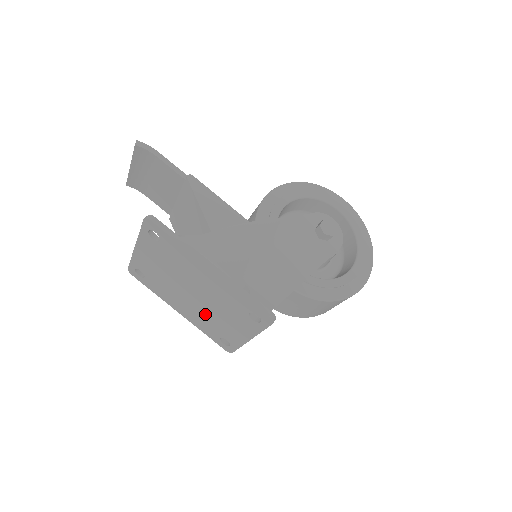
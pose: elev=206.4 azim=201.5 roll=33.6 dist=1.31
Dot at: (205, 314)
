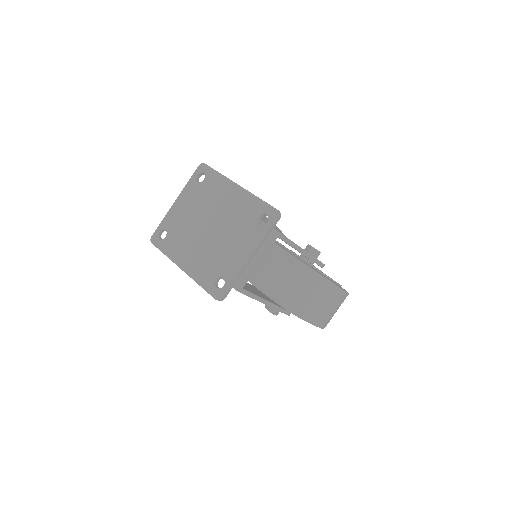
Dot at: (212, 250)
